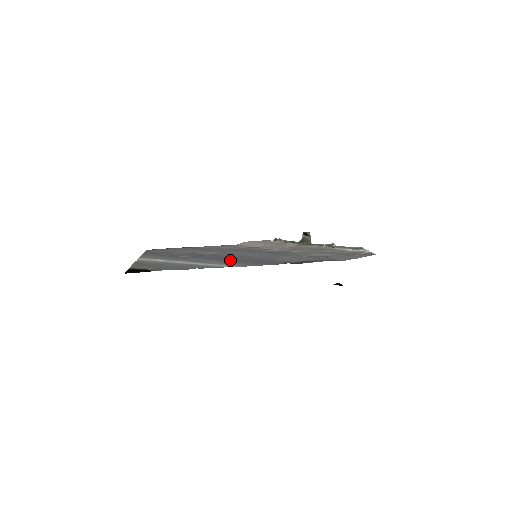
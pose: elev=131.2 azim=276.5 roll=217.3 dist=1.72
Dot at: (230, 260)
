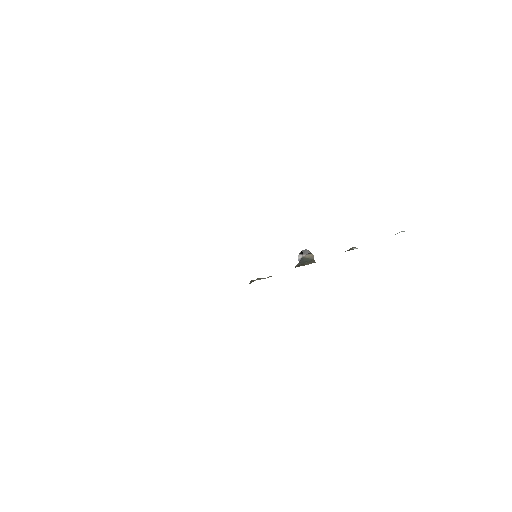
Dot at: occluded
